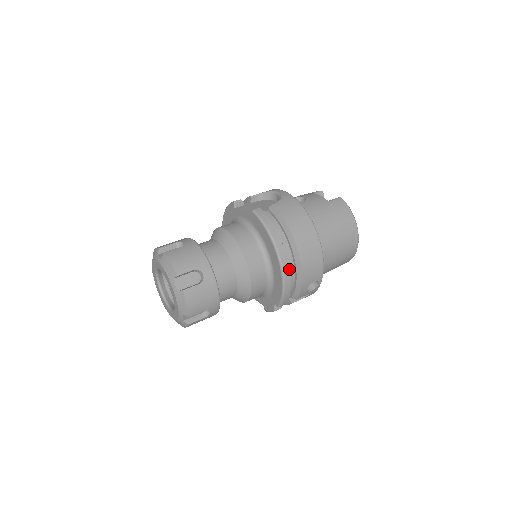
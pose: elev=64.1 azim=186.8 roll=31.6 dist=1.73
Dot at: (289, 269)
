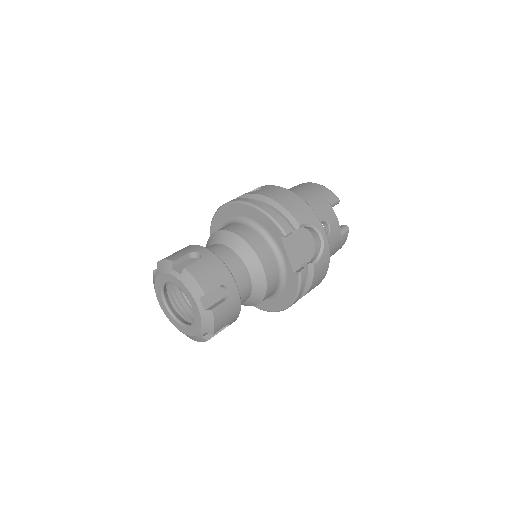
Dot at: occluded
